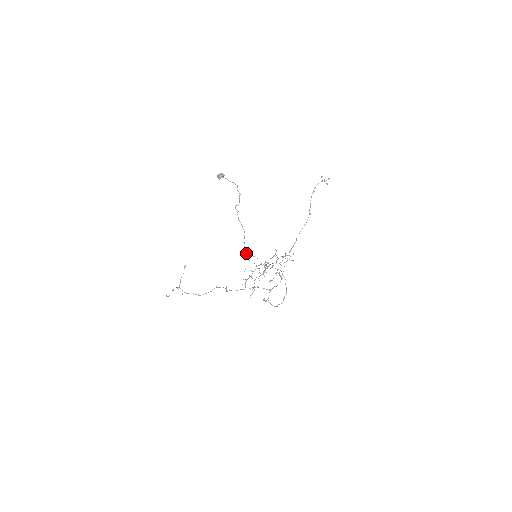
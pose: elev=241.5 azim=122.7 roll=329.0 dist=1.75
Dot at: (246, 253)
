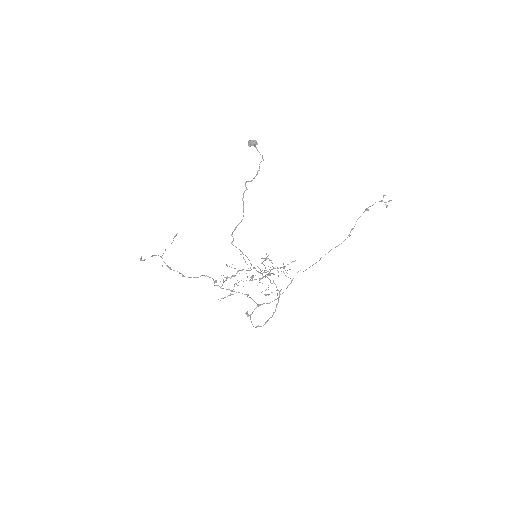
Dot at: (231, 243)
